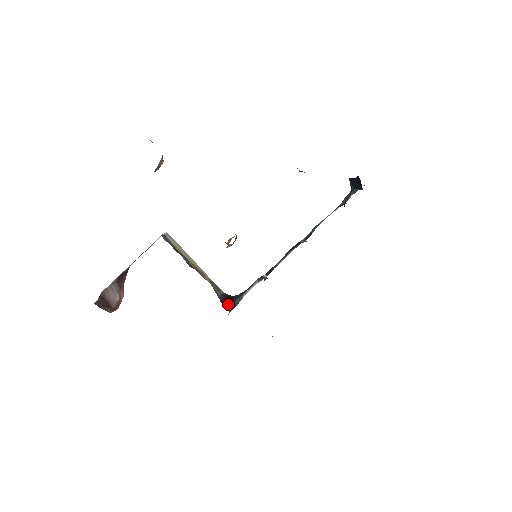
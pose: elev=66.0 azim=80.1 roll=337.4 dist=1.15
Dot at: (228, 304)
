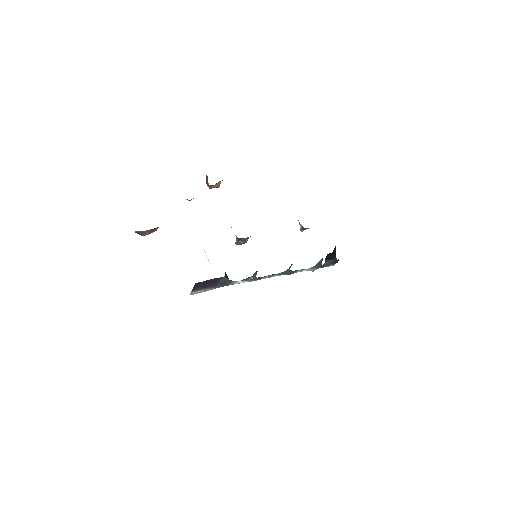
Dot at: (225, 272)
